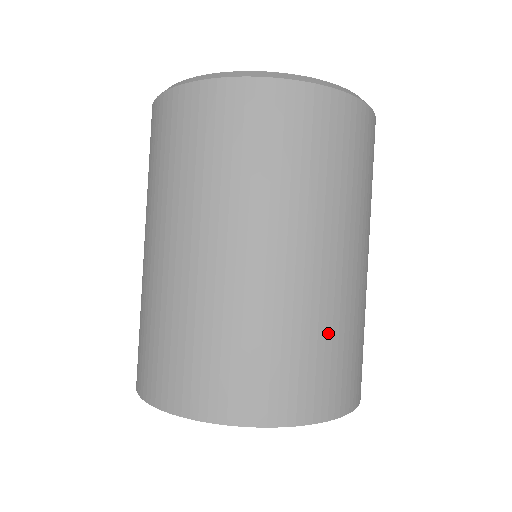
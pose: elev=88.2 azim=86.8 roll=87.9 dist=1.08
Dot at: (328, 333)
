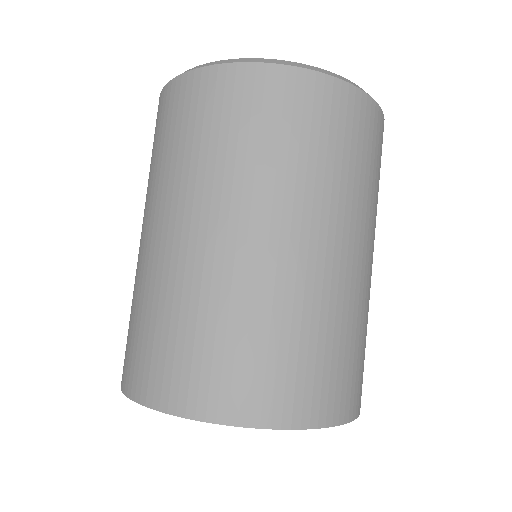
Dot at: (329, 331)
